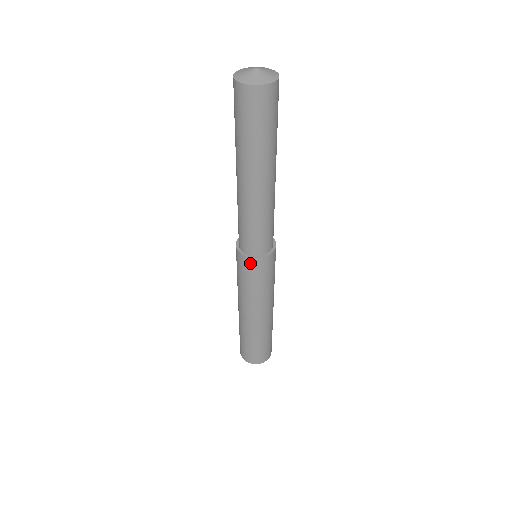
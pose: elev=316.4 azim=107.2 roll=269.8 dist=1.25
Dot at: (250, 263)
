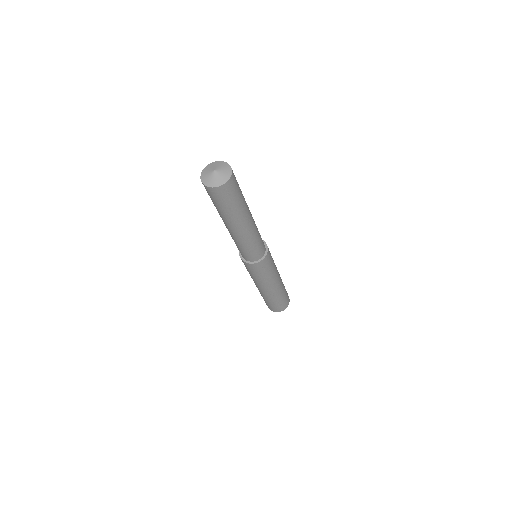
Dot at: (251, 266)
